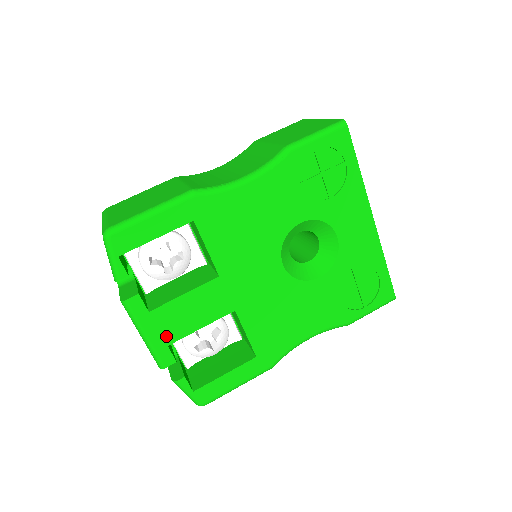
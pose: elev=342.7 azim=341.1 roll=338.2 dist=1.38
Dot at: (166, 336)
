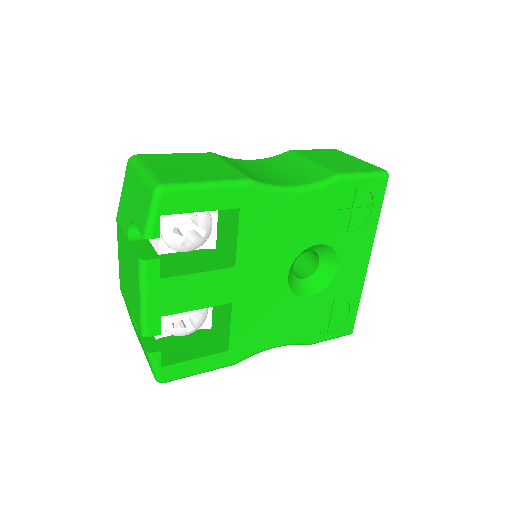
Dot at: (164, 307)
